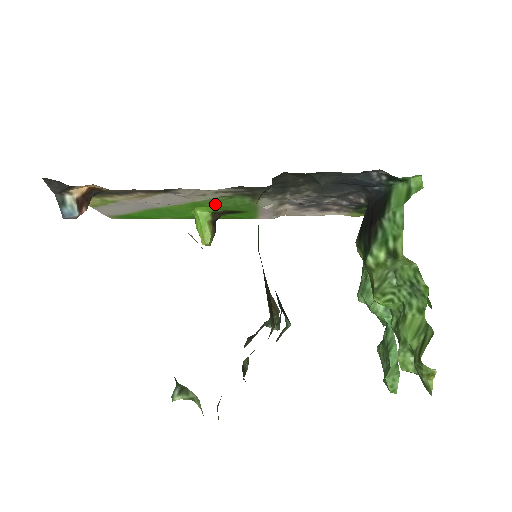
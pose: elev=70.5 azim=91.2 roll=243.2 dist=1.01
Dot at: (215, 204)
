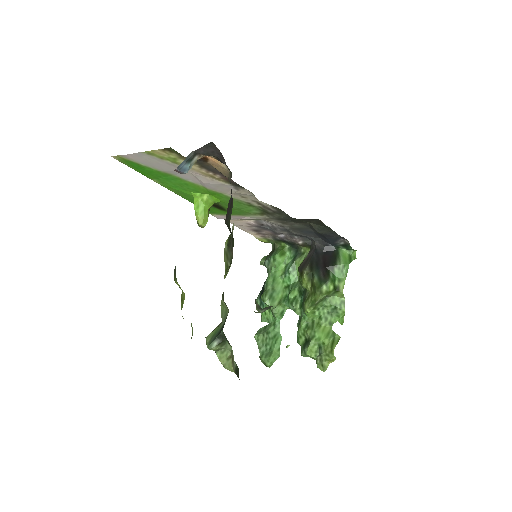
Dot at: occluded
